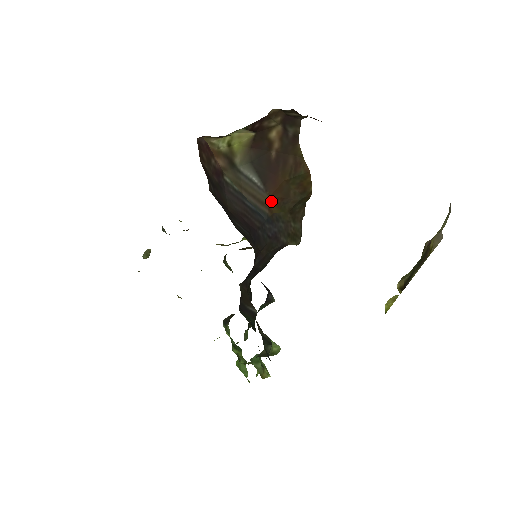
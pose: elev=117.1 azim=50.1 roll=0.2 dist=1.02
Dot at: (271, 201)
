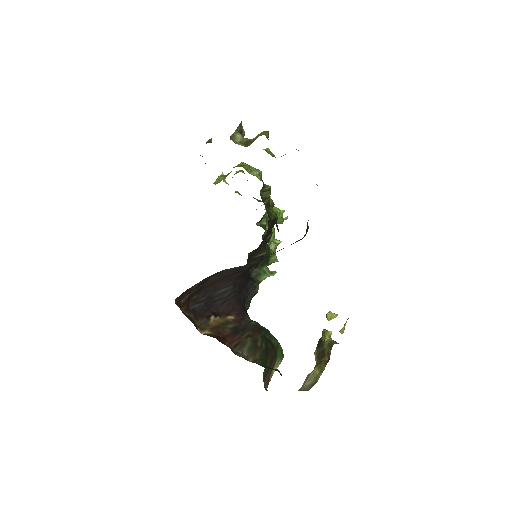
Dot at: occluded
